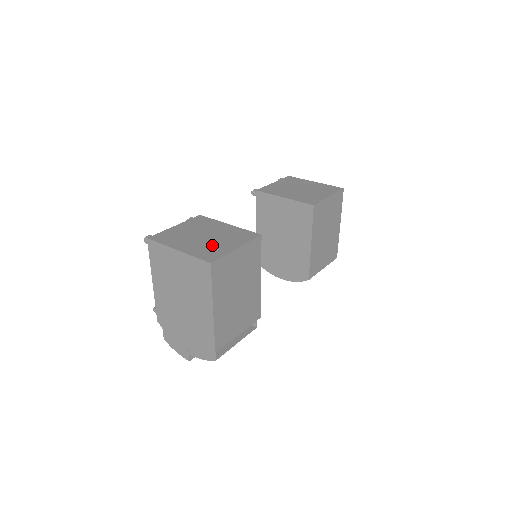
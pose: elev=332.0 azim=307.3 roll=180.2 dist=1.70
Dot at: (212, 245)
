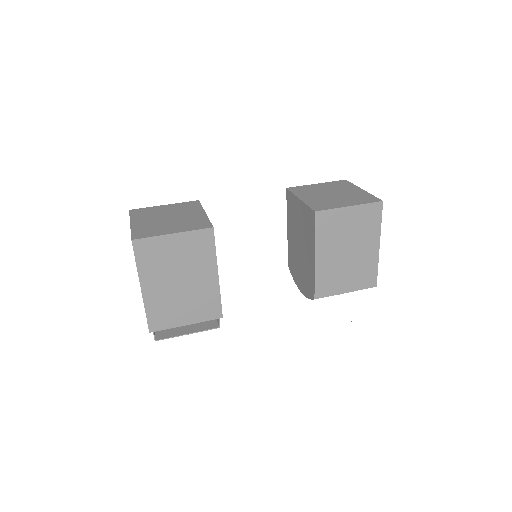
Dot at: (159, 226)
